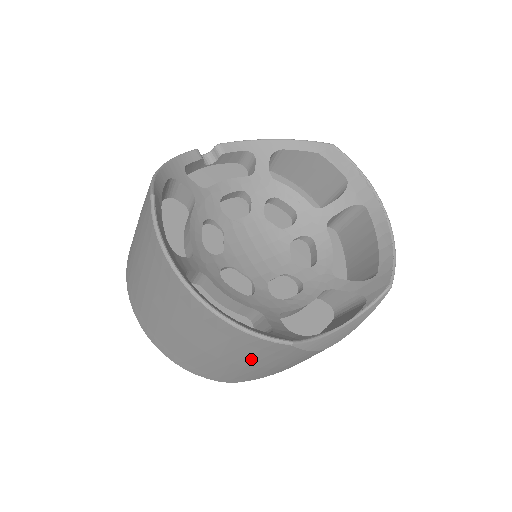
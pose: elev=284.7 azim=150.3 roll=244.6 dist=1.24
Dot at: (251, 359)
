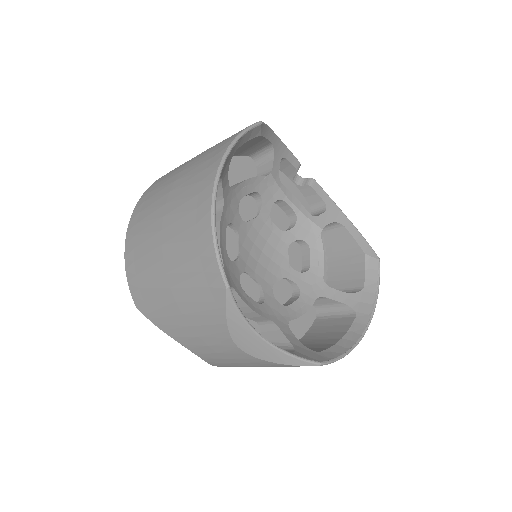
Dot at: (183, 280)
